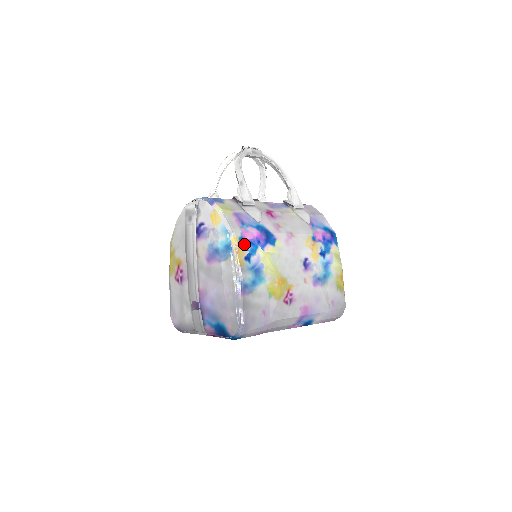
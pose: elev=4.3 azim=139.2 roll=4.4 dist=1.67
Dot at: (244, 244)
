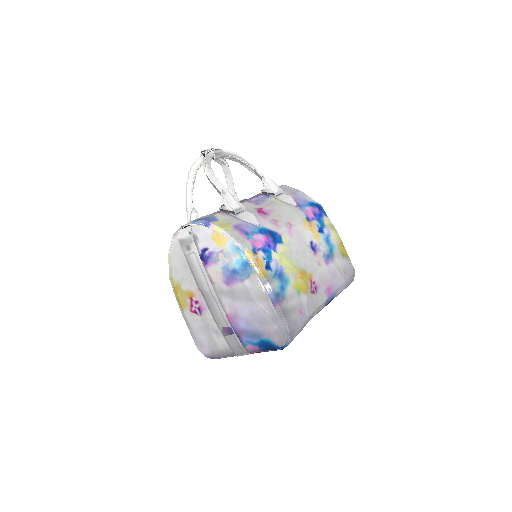
Dot at: (259, 254)
